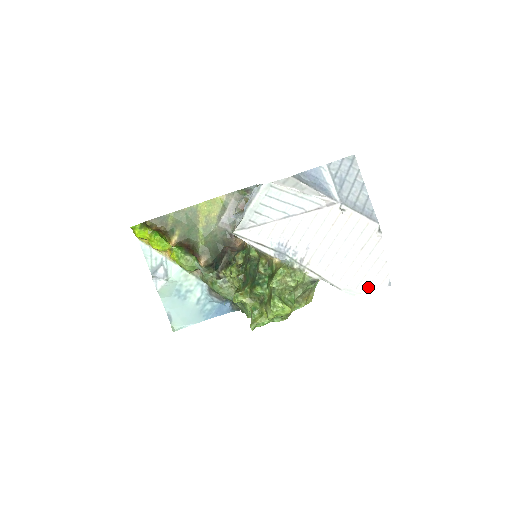
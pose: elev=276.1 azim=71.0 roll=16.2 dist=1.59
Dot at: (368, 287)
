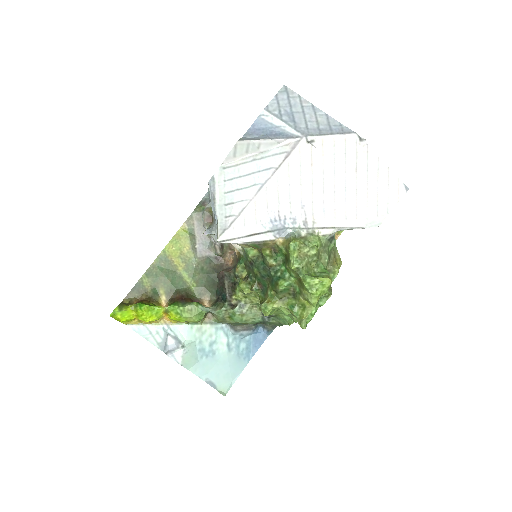
Dot at: (388, 207)
